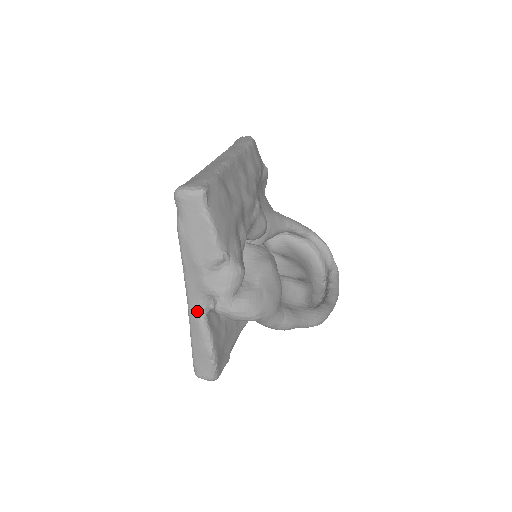
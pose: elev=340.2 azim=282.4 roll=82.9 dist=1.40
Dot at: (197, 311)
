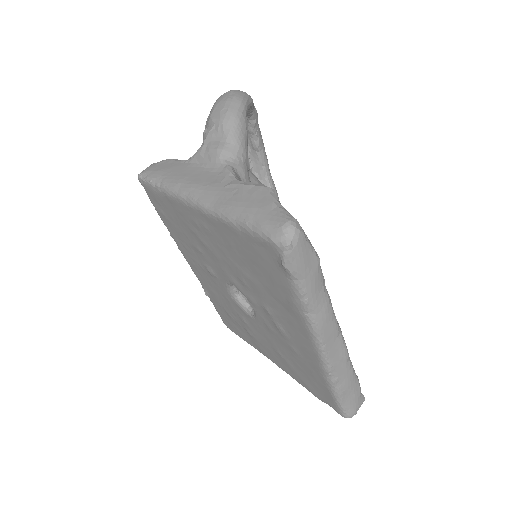
Dot at: occluded
